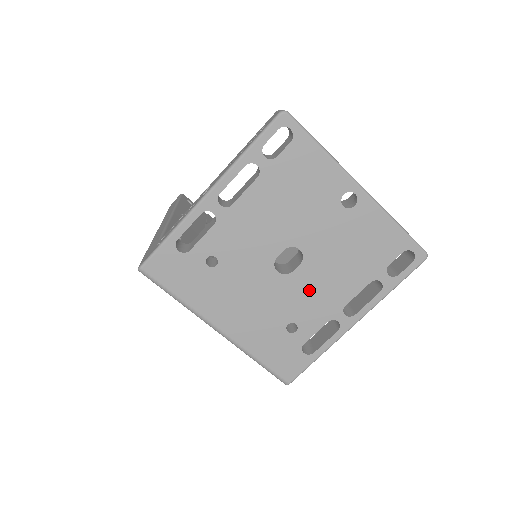
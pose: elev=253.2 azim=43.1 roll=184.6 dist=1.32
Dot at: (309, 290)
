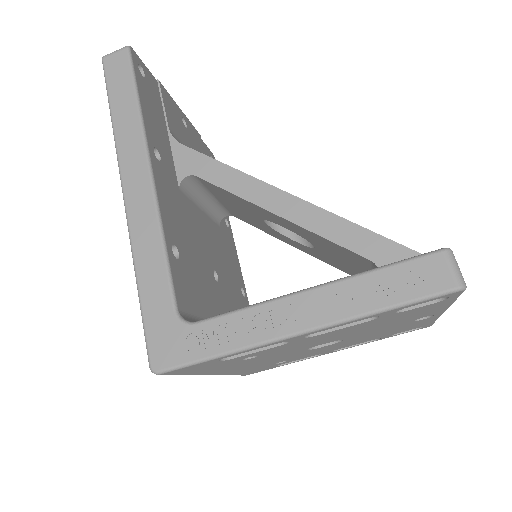
Dot at: (321, 350)
